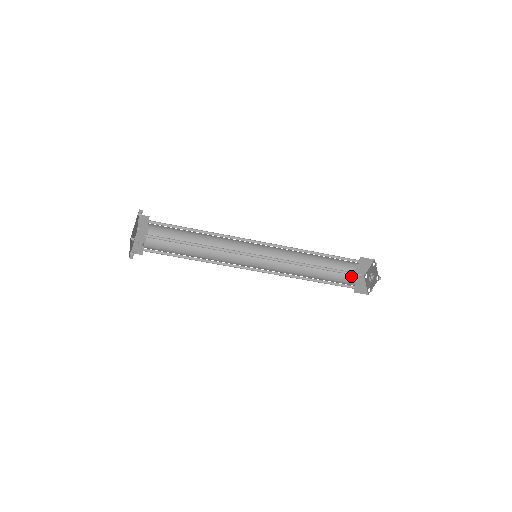
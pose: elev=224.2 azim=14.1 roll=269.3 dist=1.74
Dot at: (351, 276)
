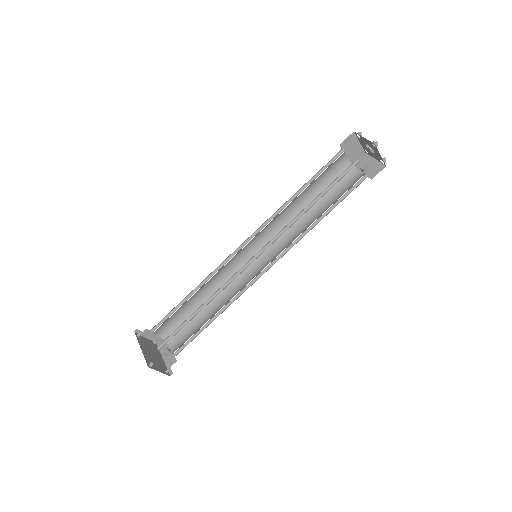
Dot at: (353, 169)
